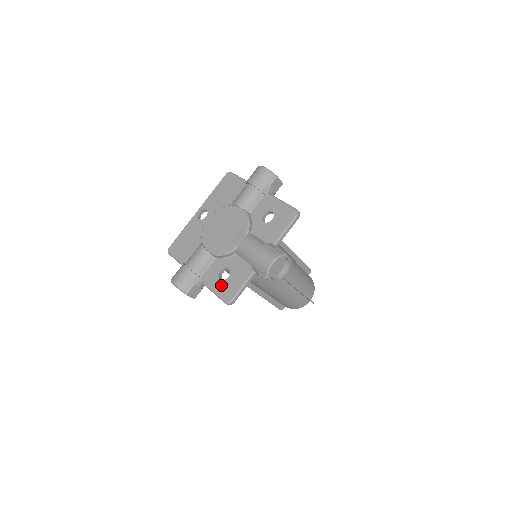
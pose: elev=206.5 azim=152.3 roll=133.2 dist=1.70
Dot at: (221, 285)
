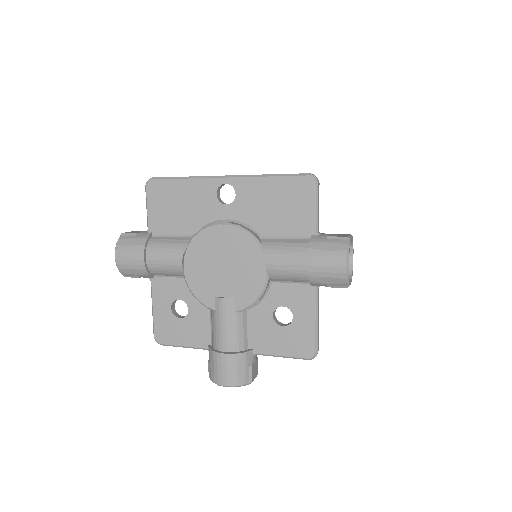
Dot at: (166, 316)
